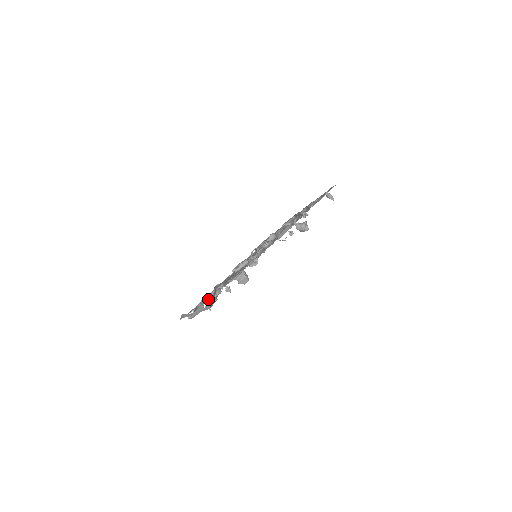
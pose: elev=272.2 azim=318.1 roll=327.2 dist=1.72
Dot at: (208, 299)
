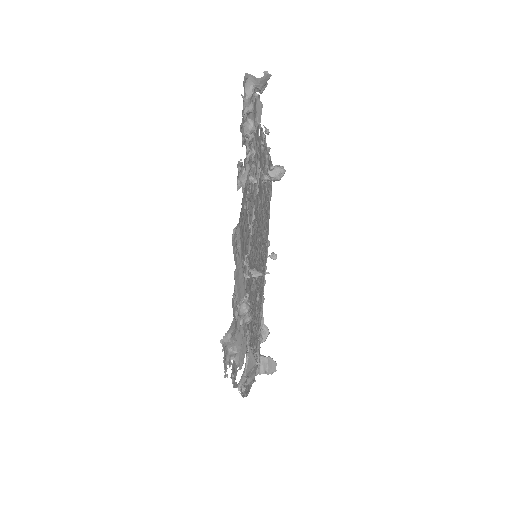
Dot at: (241, 308)
